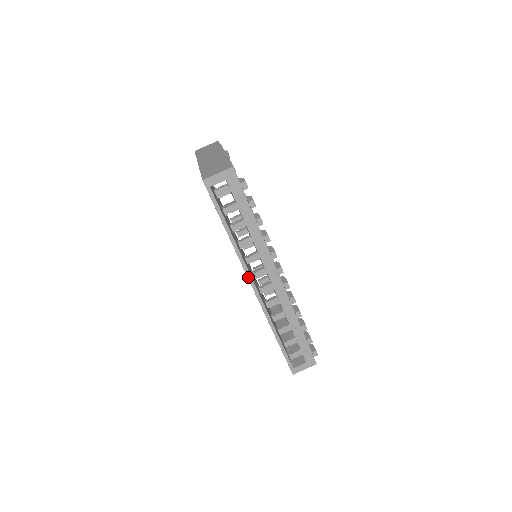
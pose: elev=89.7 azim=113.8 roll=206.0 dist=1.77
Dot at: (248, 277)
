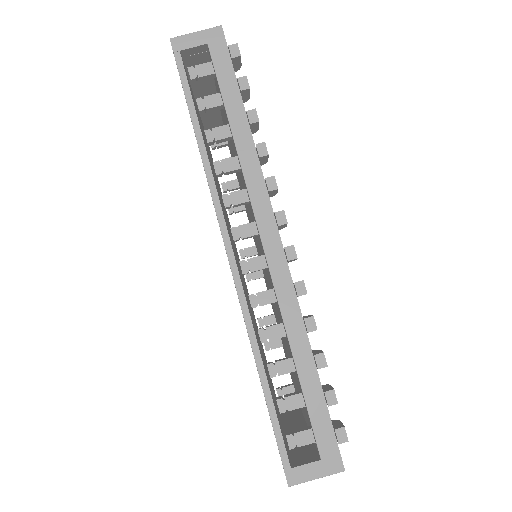
Dot at: (220, 225)
